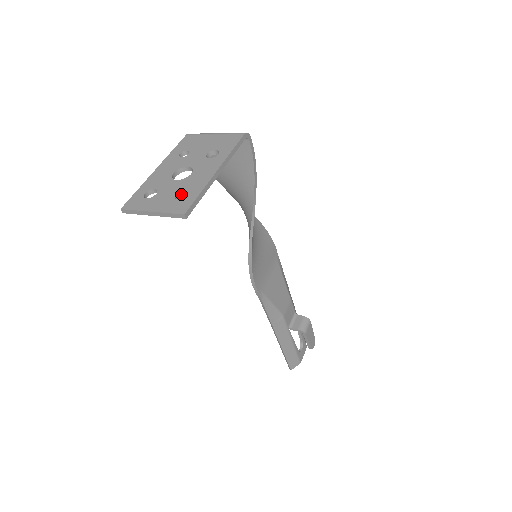
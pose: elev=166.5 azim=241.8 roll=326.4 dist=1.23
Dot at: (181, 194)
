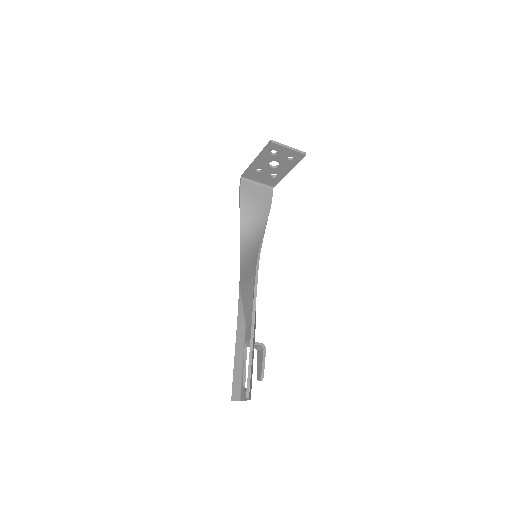
Dot at: (288, 158)
